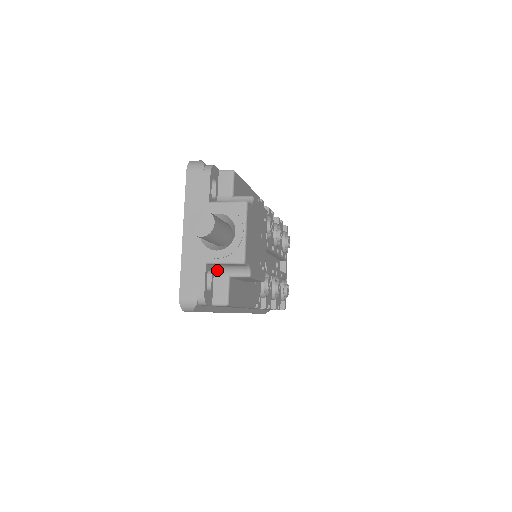
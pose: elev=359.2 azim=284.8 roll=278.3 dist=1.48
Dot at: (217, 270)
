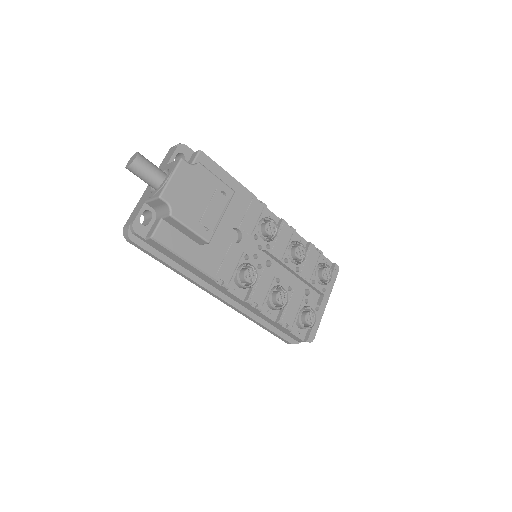
Dot at: (158, 214)
